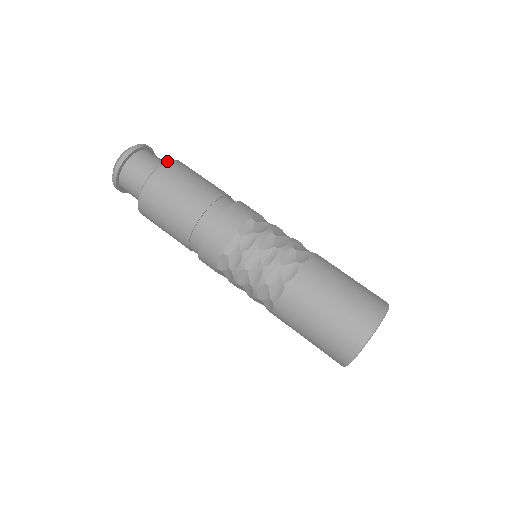
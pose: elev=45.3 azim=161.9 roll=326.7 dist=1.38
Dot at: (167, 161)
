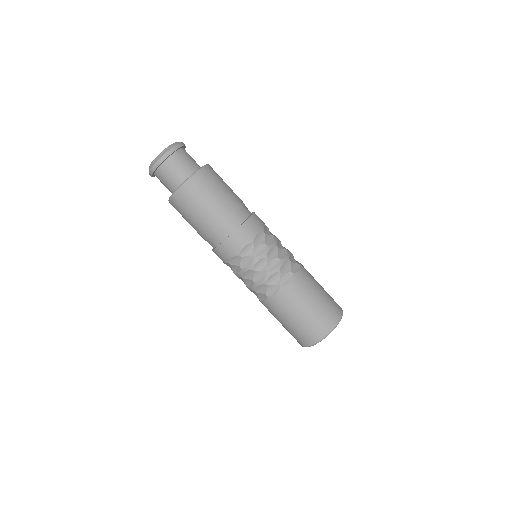
Dot at: (208, 164)
